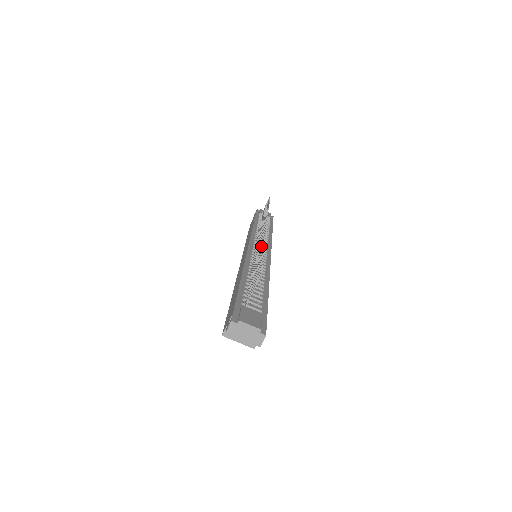
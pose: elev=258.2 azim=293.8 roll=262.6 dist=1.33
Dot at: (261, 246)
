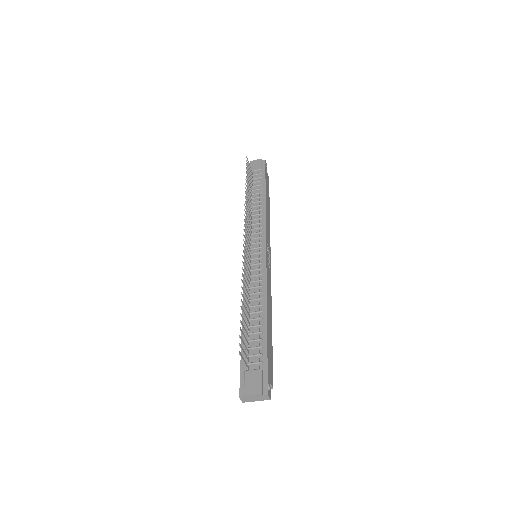
Dot at: (244, 279)
